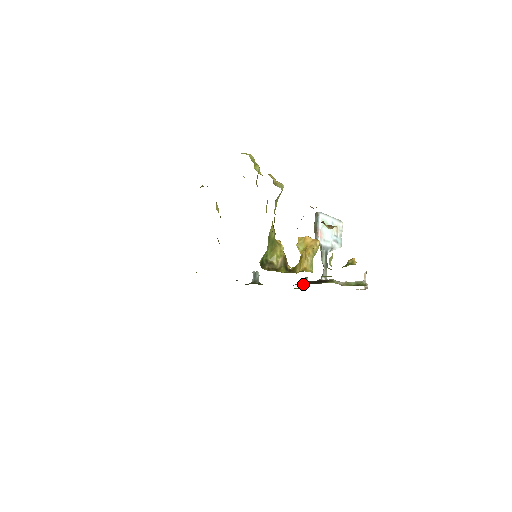
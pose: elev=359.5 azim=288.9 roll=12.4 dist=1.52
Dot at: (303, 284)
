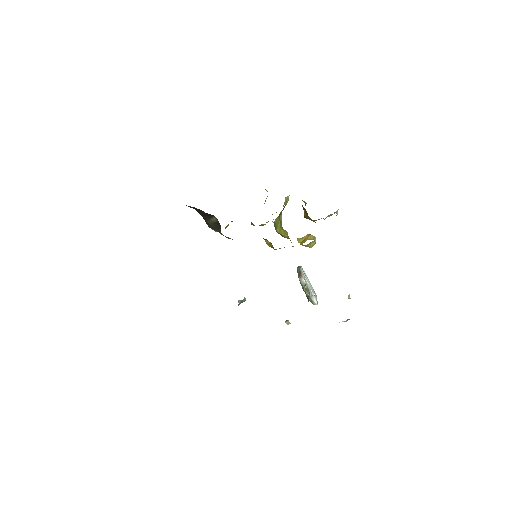
Dot at: occluded
